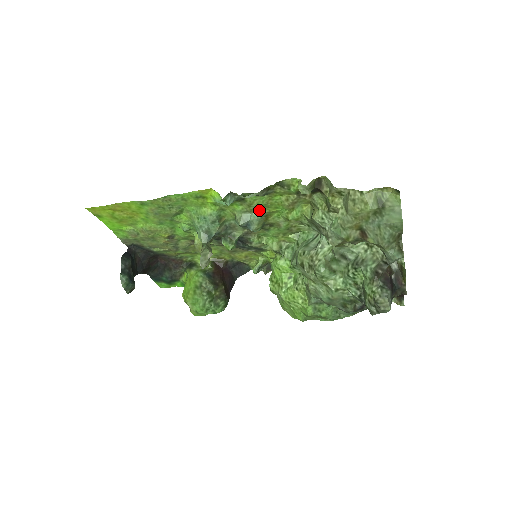
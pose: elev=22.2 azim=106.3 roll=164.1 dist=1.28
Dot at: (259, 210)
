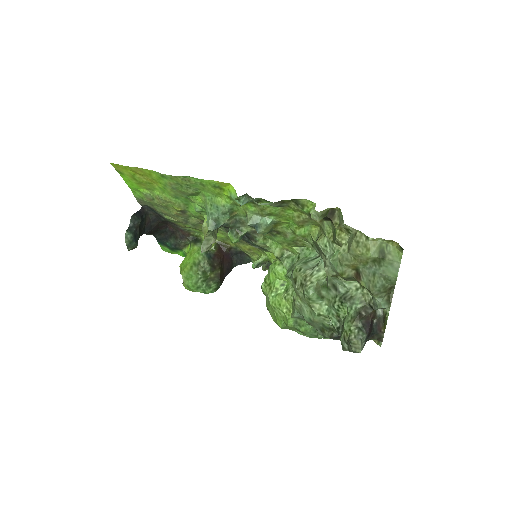
Dot at: (270, 216)
